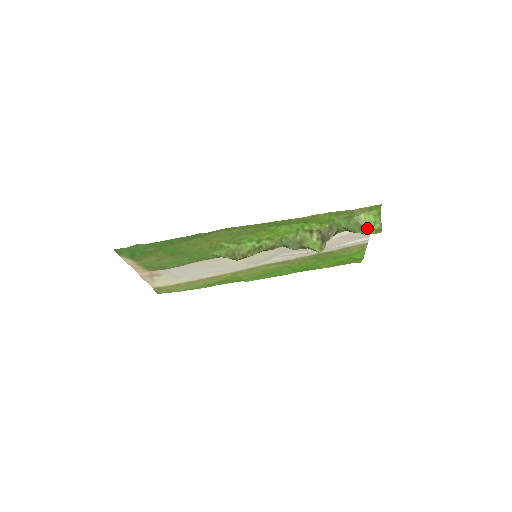
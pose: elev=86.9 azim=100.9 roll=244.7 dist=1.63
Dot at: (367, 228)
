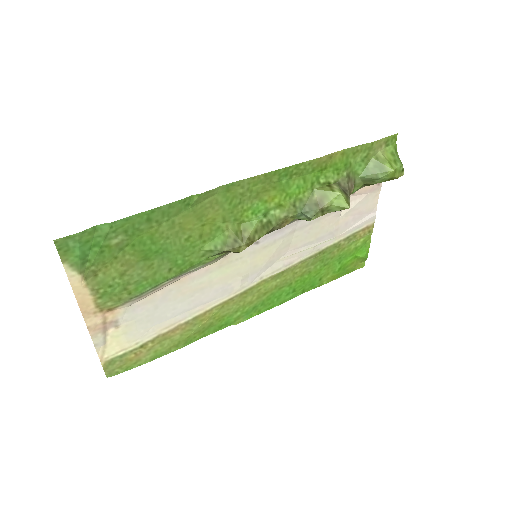
Dot at: (391, 166)
